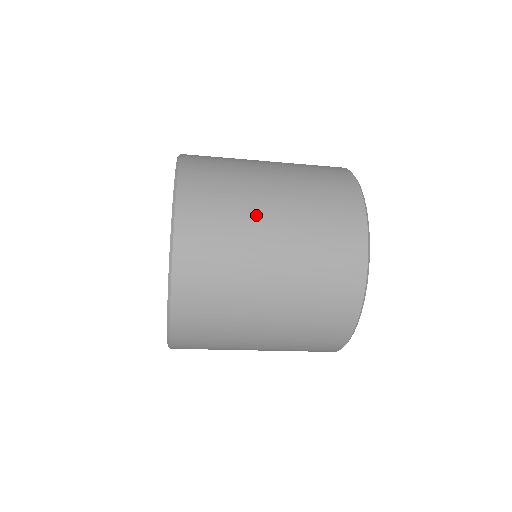
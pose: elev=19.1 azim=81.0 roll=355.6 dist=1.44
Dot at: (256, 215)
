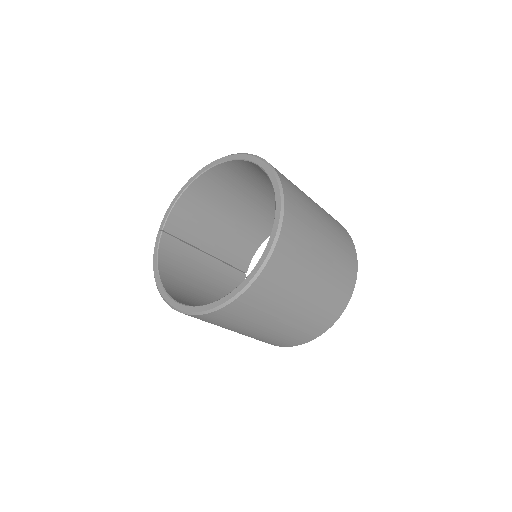
Dot at: (315, 258)
